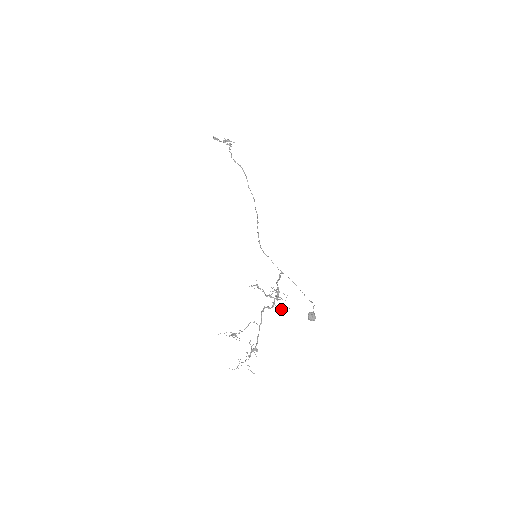
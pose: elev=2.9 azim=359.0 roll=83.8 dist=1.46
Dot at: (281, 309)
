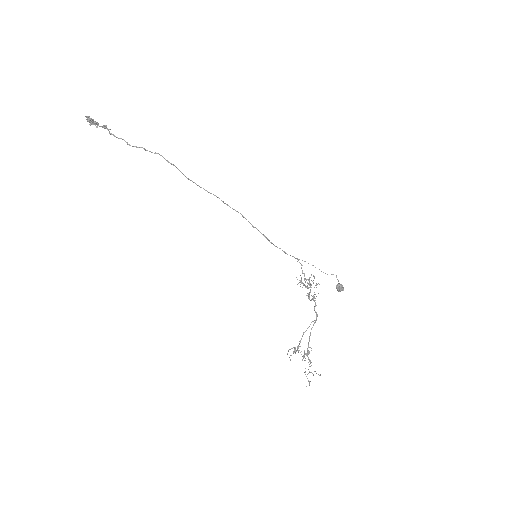
Dot at: (314, 296)
